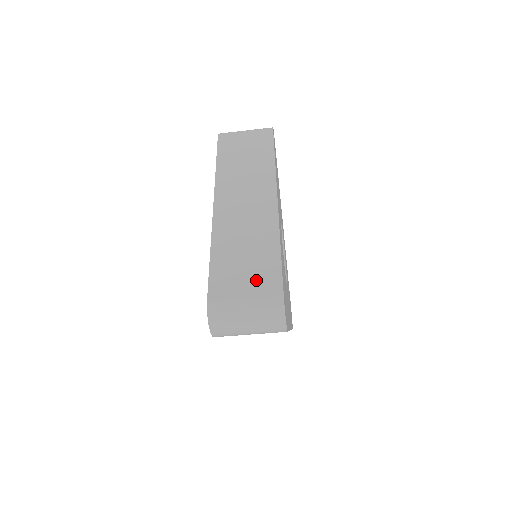
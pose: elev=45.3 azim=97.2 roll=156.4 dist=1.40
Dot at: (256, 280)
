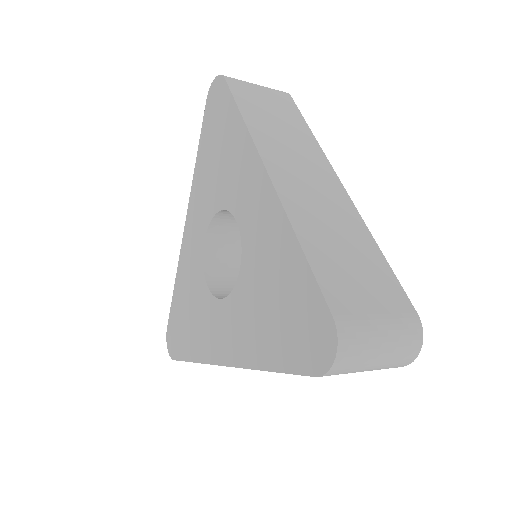
Dot at: (378, 291)
